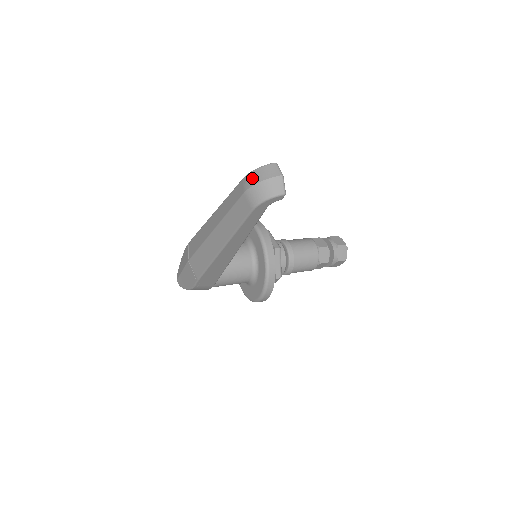
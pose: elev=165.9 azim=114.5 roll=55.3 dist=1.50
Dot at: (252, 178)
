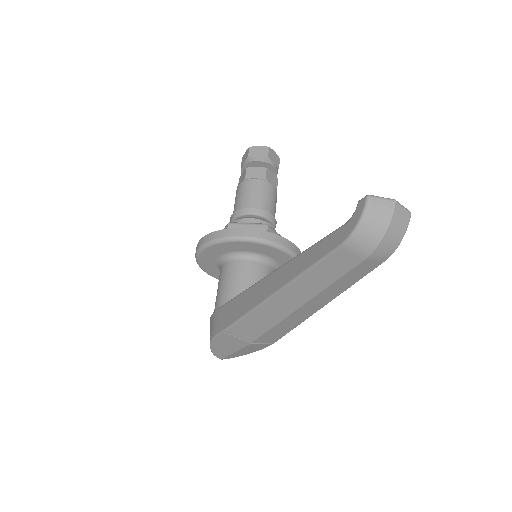
Dot at: (366, 239)
